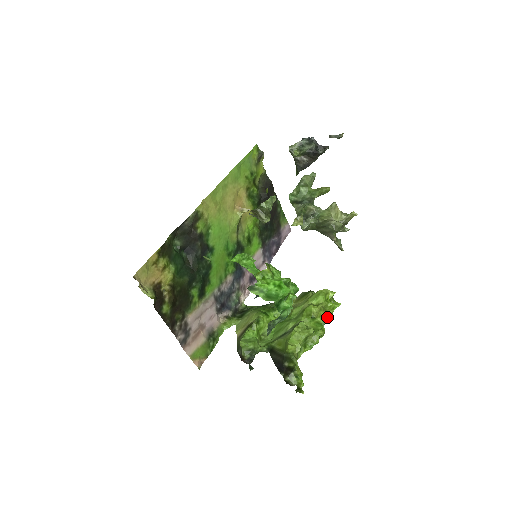
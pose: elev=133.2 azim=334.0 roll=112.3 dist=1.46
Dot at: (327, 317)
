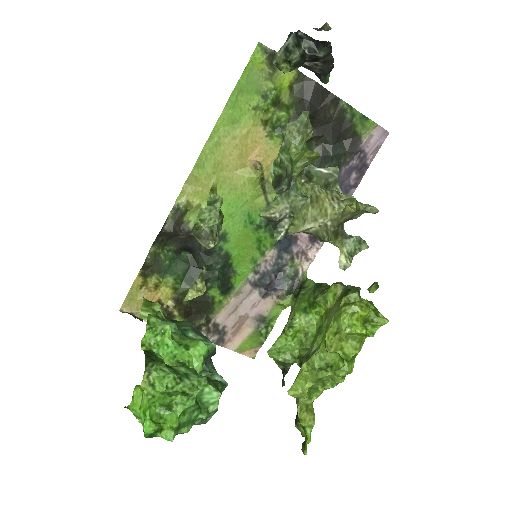
Dot at: (354, 349)
